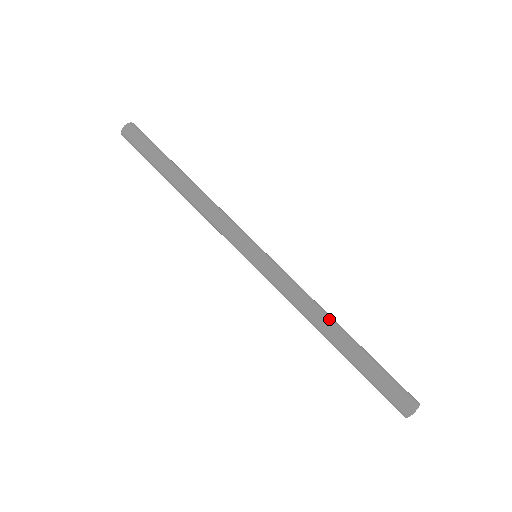
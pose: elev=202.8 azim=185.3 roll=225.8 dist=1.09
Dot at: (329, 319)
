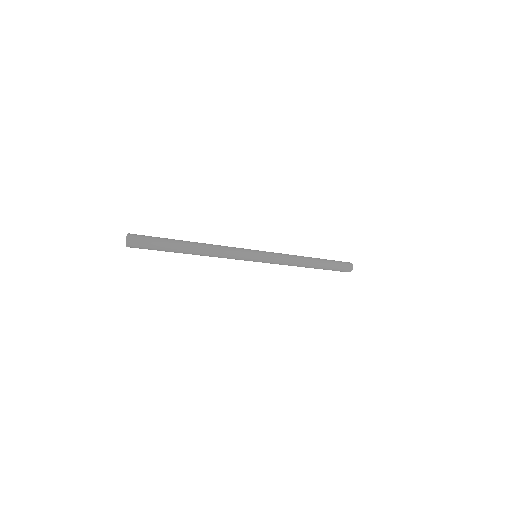
Dot at: (305, 258)
